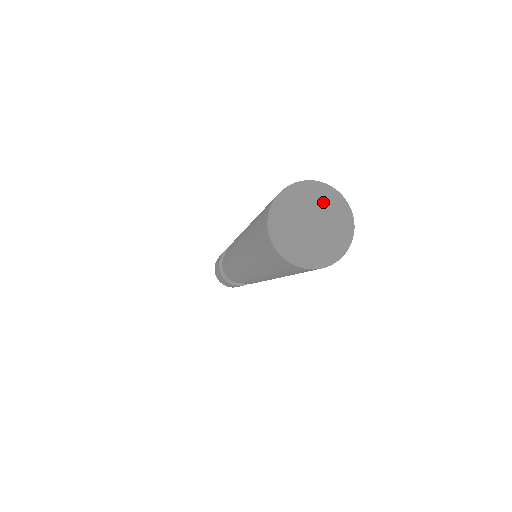
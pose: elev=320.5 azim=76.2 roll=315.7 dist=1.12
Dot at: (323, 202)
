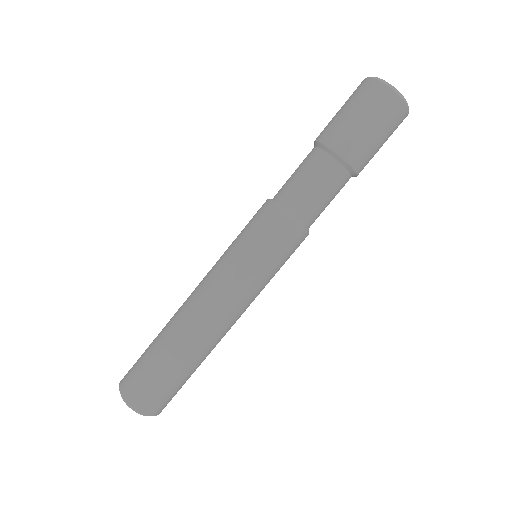
Dot at: occluded
